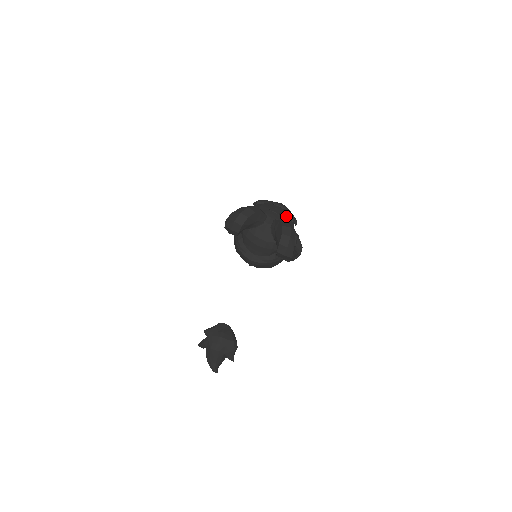
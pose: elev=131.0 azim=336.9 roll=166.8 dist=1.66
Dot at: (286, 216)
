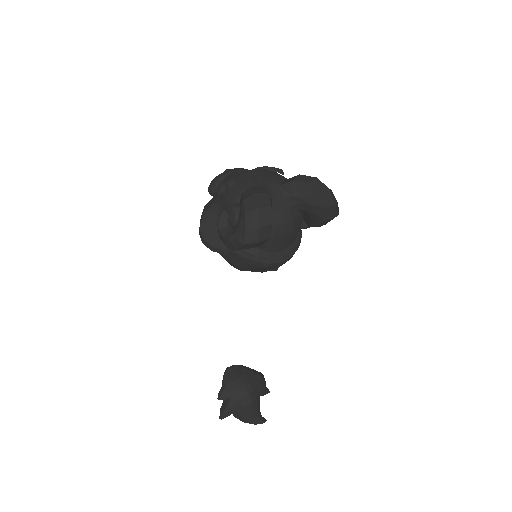
Dot at: (275, 174)
